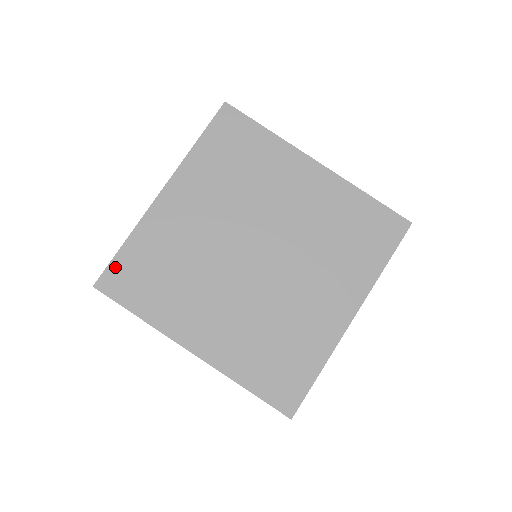
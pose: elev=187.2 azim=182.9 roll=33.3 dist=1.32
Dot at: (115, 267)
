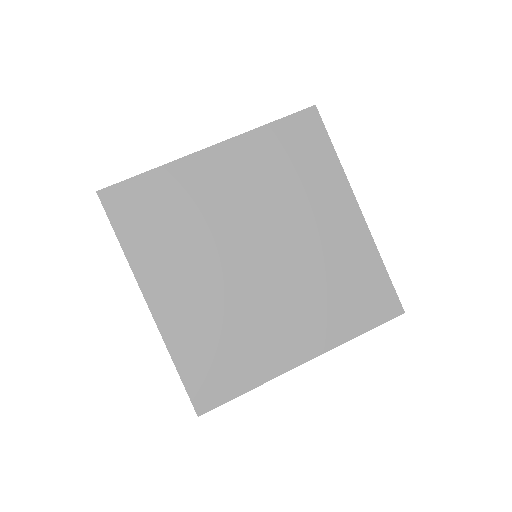
Dot at: (127, 187)
